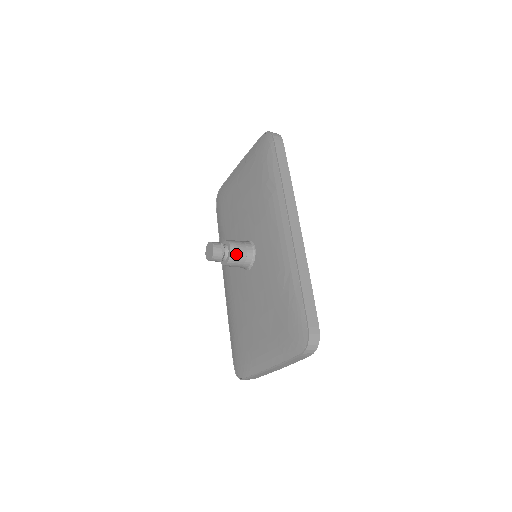
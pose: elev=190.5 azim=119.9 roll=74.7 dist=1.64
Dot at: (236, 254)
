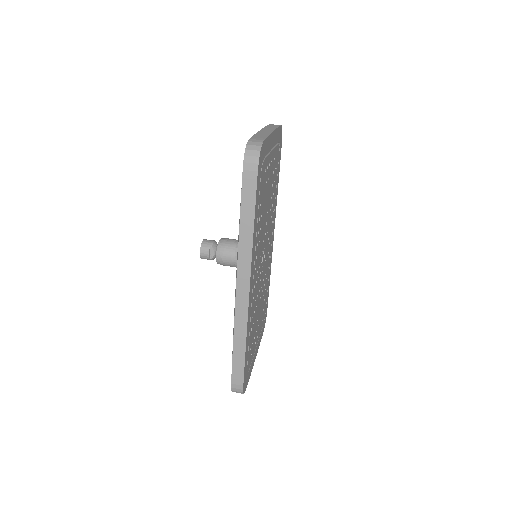
Dot at: (222, 262)
